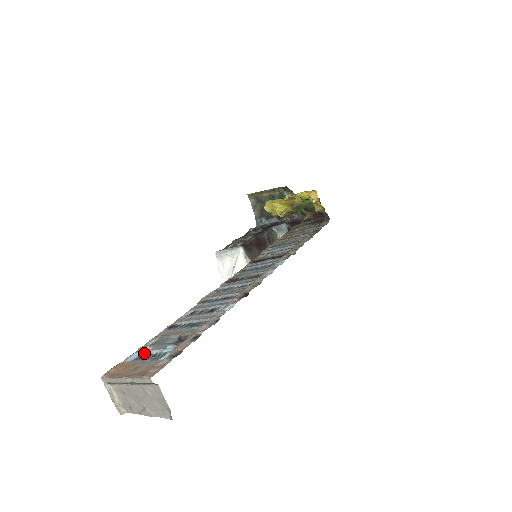
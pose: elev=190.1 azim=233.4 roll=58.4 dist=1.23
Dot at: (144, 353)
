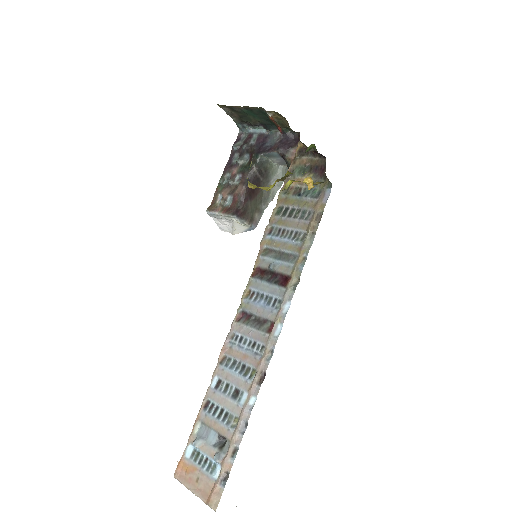
Dot at: (196, 450)
